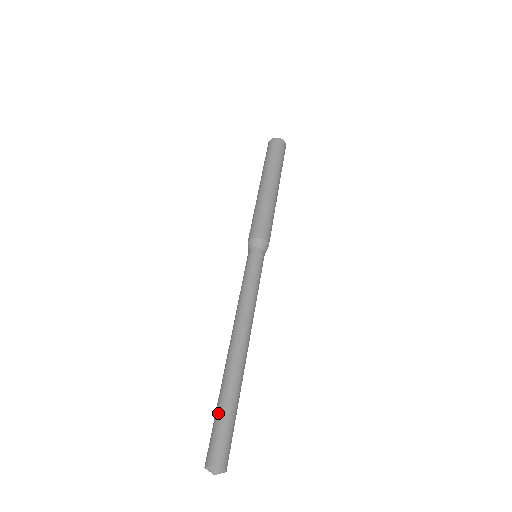
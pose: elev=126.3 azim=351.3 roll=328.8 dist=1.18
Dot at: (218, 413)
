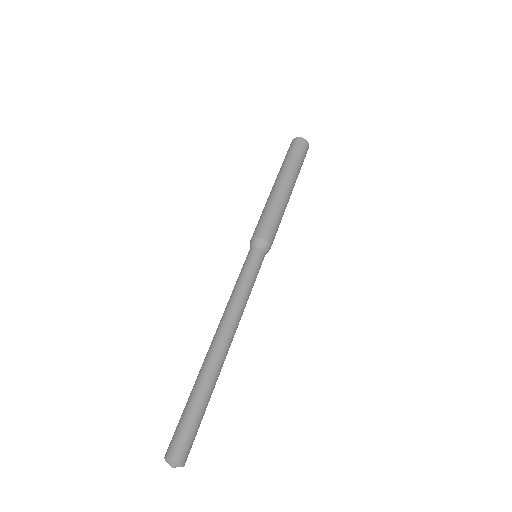
Dot at: (192, 409)
